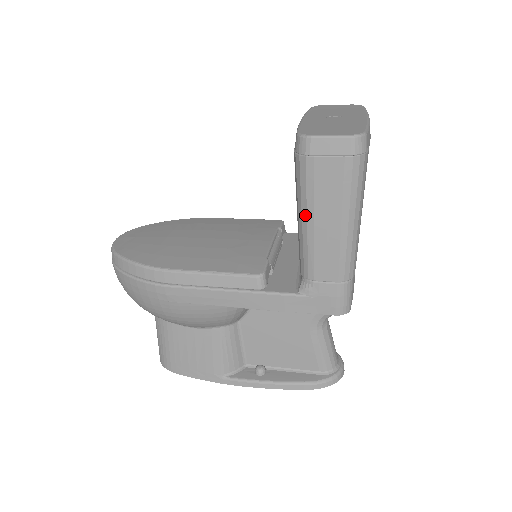
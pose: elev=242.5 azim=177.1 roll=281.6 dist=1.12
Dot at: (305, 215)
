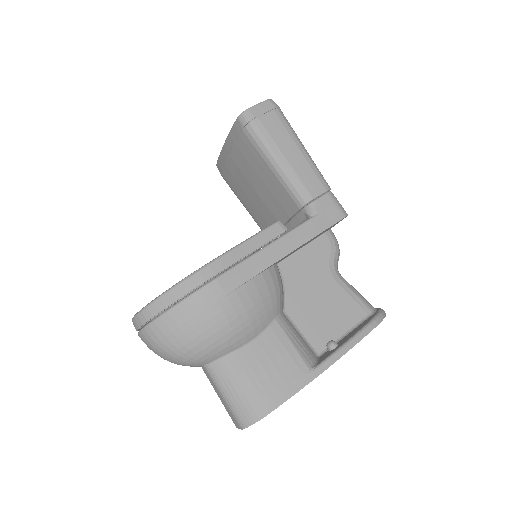
Dot at: (276, 157)
